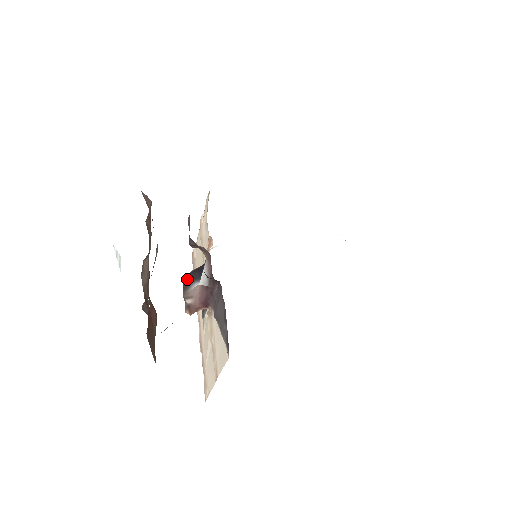
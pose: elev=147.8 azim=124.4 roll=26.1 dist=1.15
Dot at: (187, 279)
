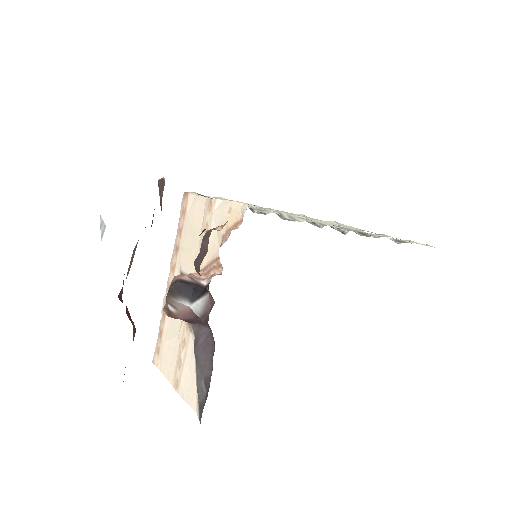
Dot at: (177, 287)
